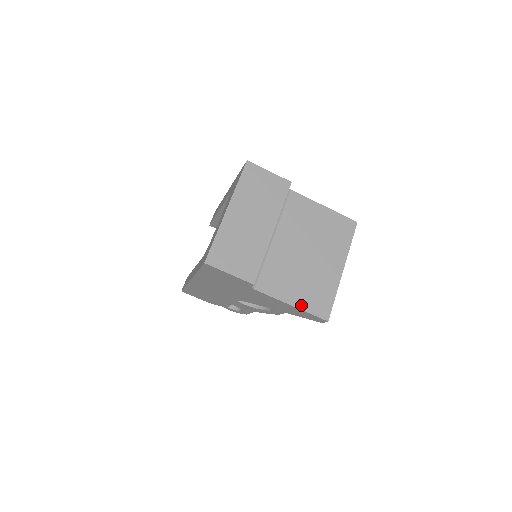
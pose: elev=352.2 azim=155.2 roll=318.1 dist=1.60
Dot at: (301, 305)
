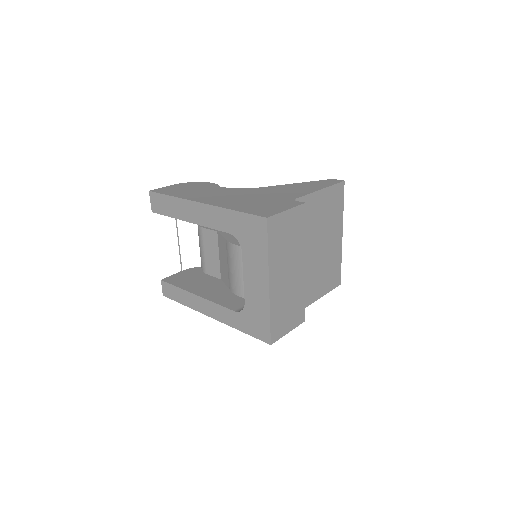
Dot at: (324, 292)
